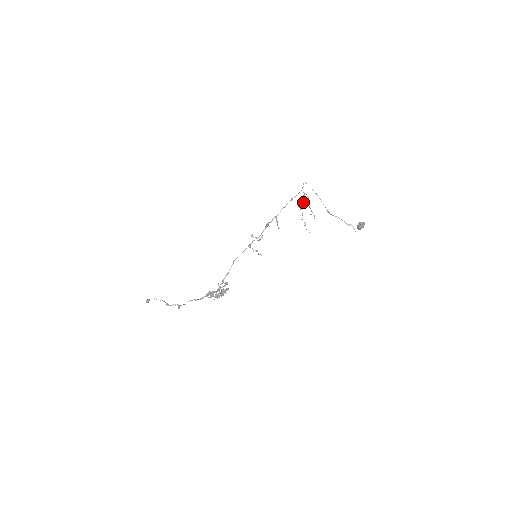
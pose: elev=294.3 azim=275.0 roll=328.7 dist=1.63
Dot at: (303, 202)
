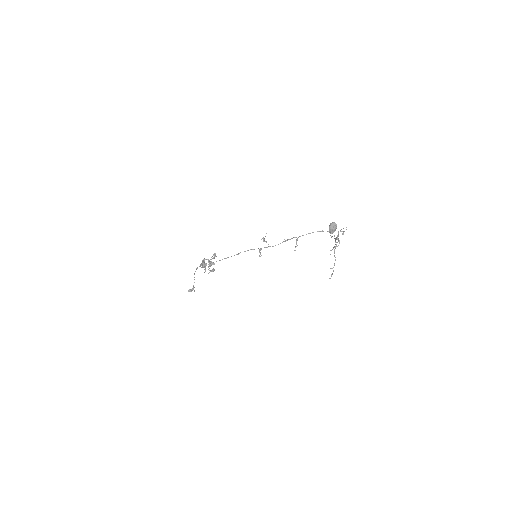
Dot at: (337, 246)
